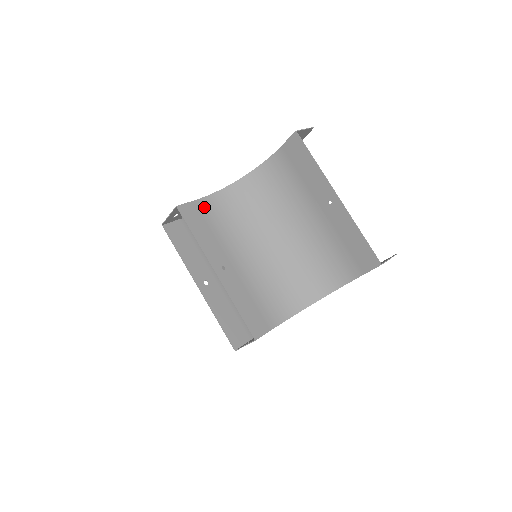
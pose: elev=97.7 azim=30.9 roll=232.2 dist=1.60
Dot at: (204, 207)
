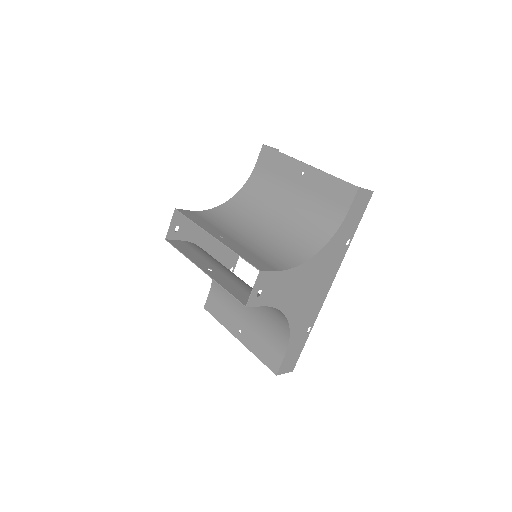
Dot at: (200, 214)
